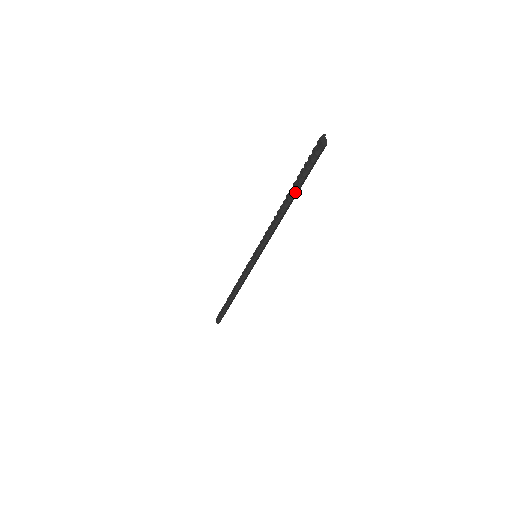
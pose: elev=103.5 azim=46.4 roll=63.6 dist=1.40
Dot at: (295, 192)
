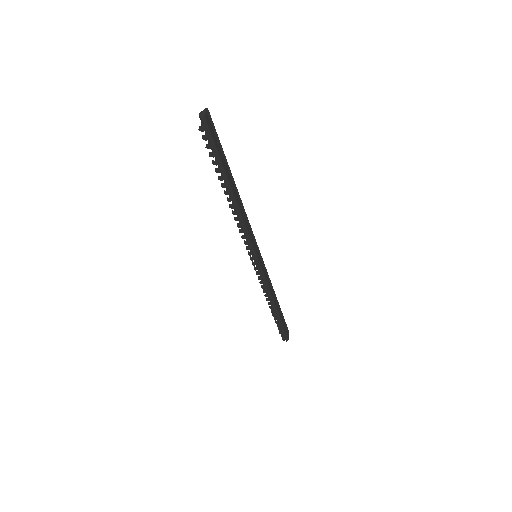
Dot at: (221, 175)
